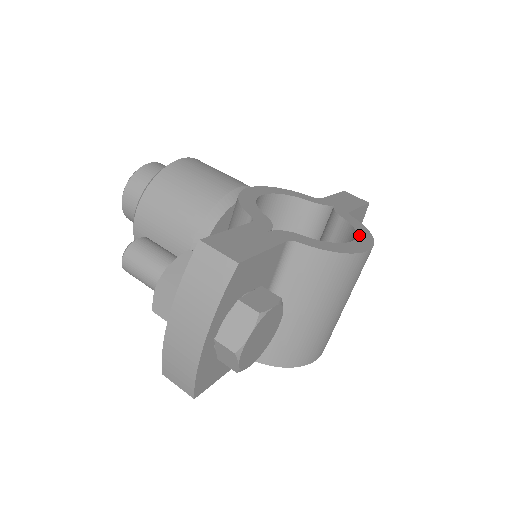
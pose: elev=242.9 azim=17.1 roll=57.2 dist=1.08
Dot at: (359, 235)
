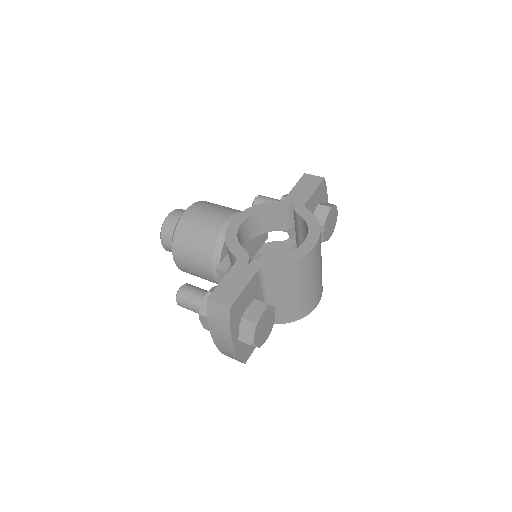
Dot at: (309, 231)
